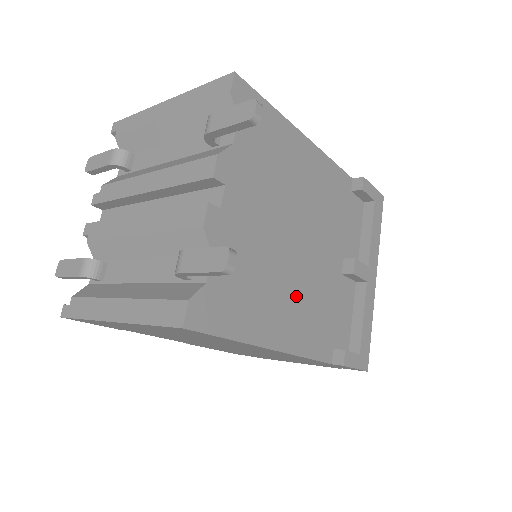
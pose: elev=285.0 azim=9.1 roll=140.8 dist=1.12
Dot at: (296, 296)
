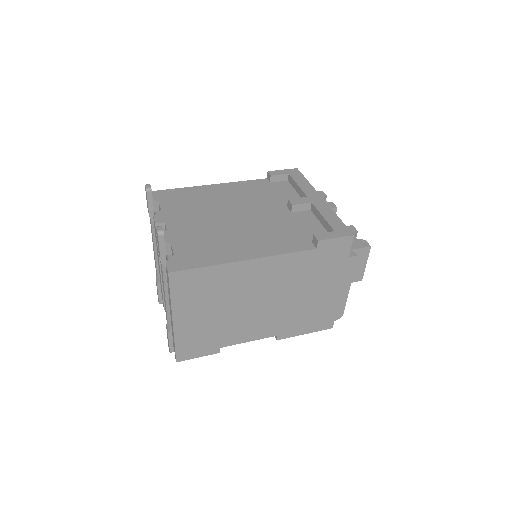
Dot at: (252, 235)
